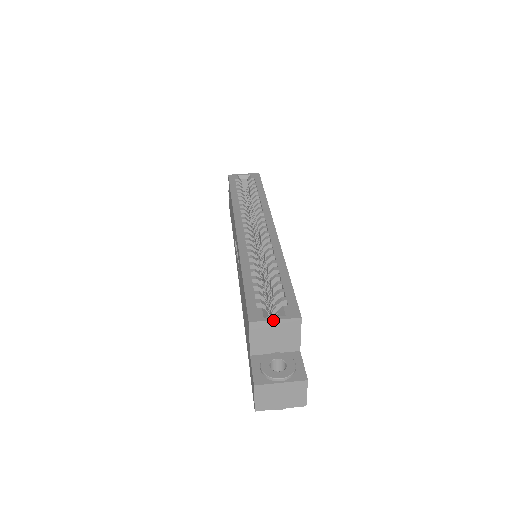
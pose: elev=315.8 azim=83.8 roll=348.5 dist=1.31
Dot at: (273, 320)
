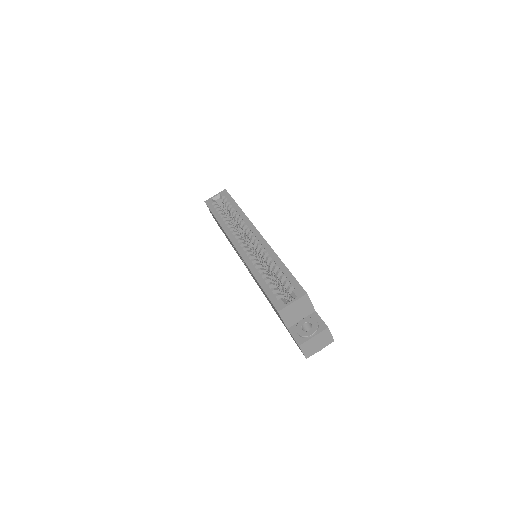
Dot at: (291, 303)
